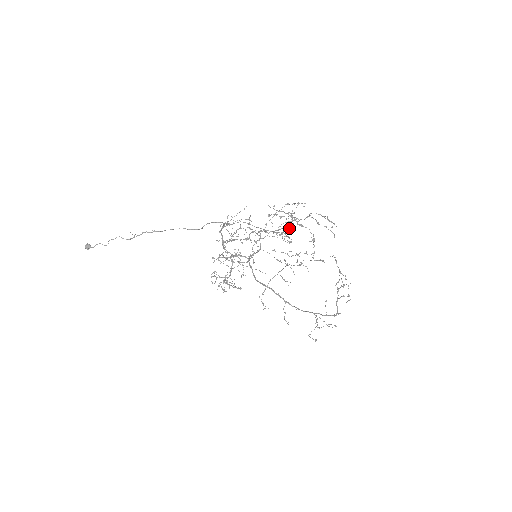
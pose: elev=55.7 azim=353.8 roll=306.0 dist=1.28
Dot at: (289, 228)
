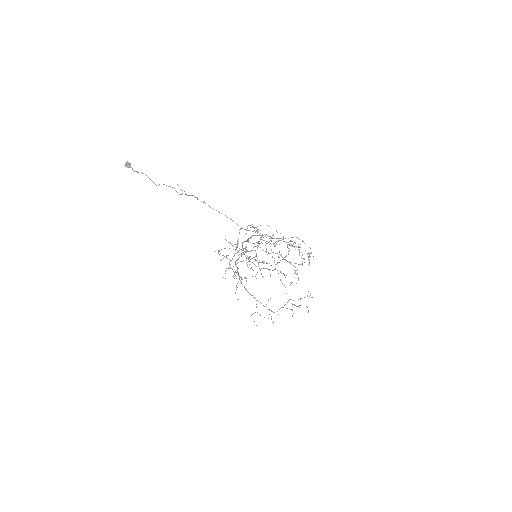
Dot at: occluded
